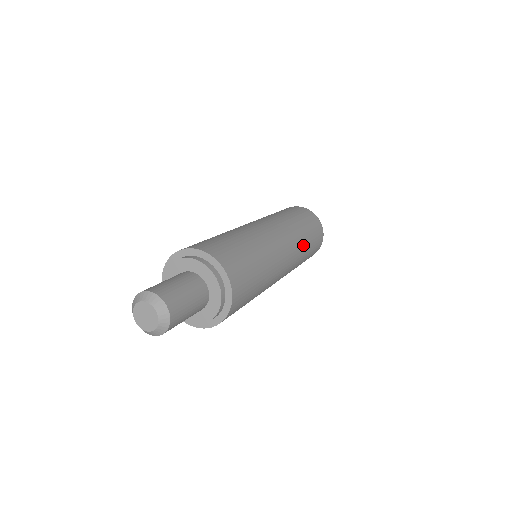
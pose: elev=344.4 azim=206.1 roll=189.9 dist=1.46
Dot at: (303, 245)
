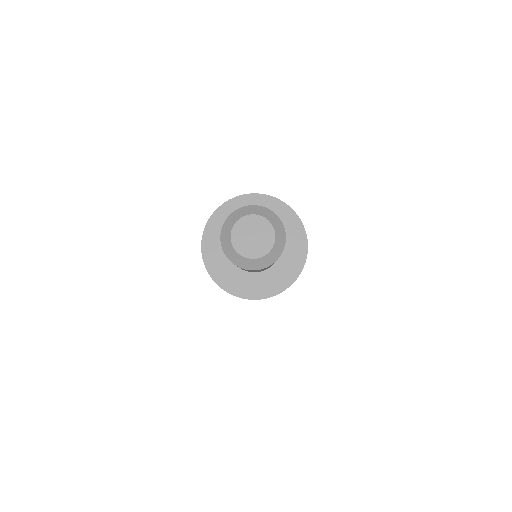
Dot at: occluded
